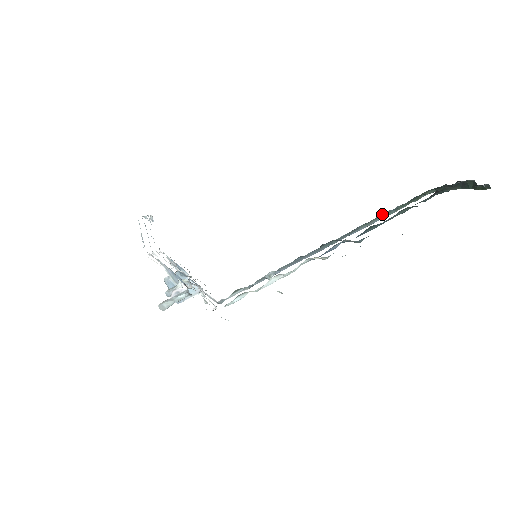
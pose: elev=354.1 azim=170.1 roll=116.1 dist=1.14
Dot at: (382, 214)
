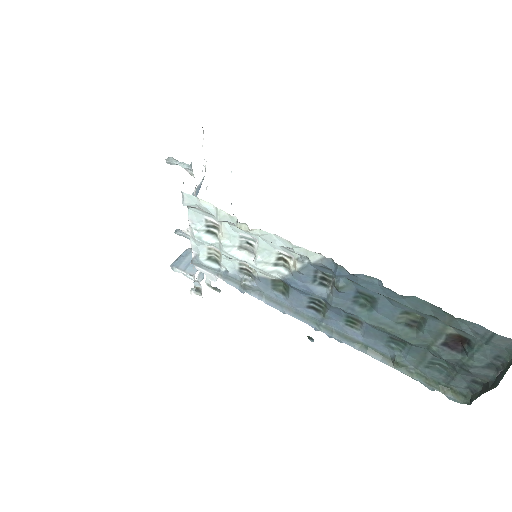
Dot at: (390, 357)
